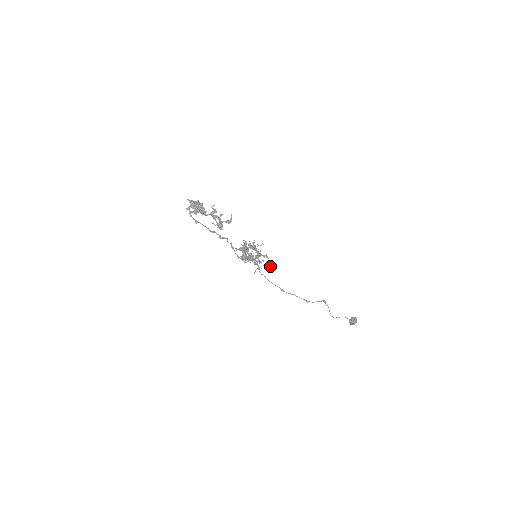
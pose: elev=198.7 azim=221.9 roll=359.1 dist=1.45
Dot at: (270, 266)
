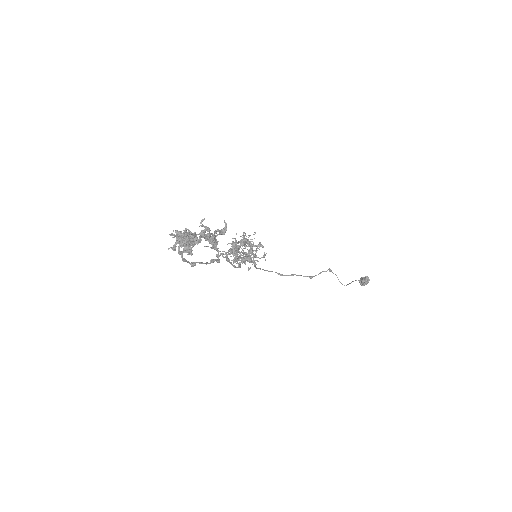
Dot at: (265, 254)
